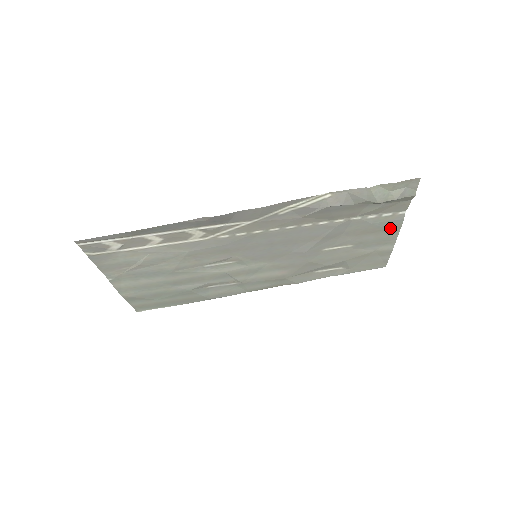
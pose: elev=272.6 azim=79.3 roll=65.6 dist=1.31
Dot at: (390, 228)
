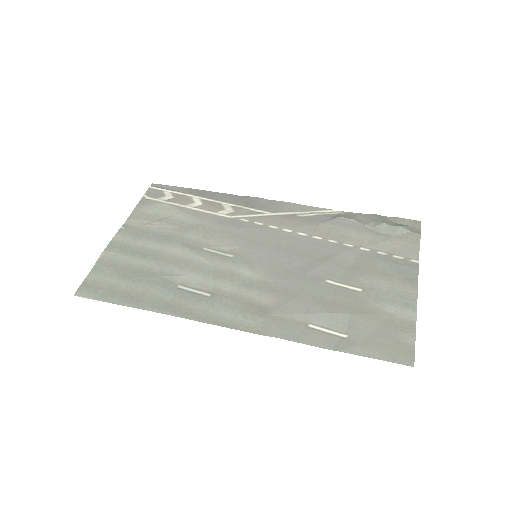
Dot at: (405, 277)
